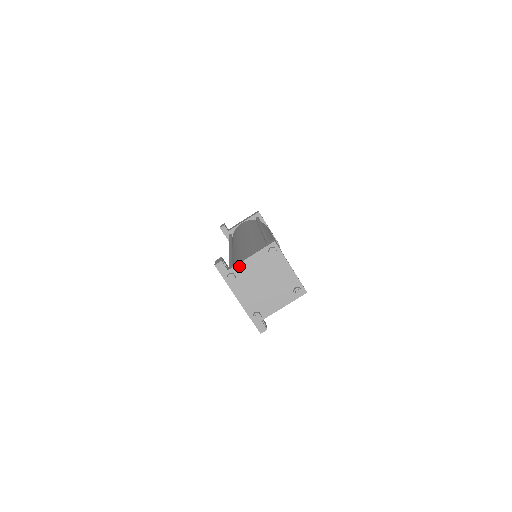
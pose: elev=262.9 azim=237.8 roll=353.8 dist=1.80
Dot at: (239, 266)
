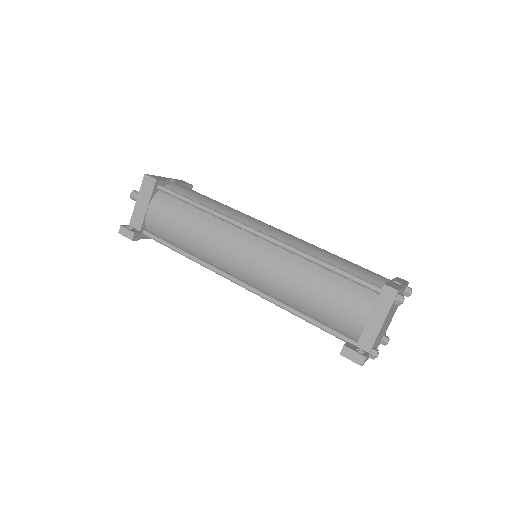
Dot at: (376, 340)
